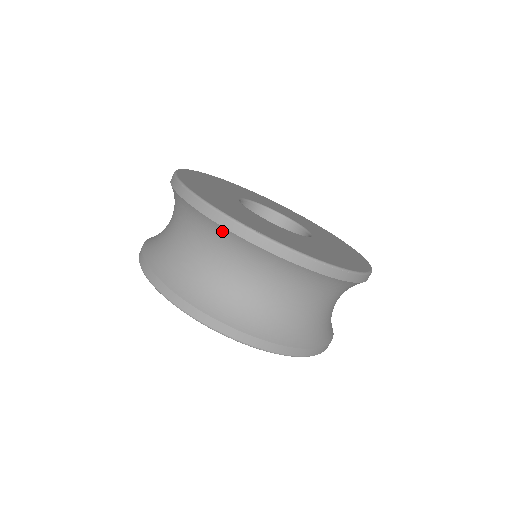
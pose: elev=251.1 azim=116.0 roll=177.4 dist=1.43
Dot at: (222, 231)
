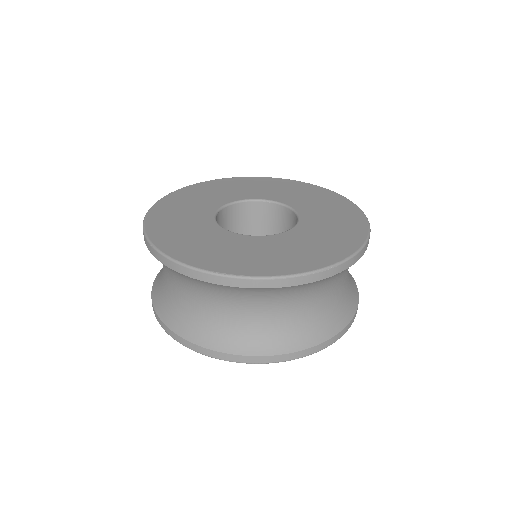
Dot at: (197, 281)
